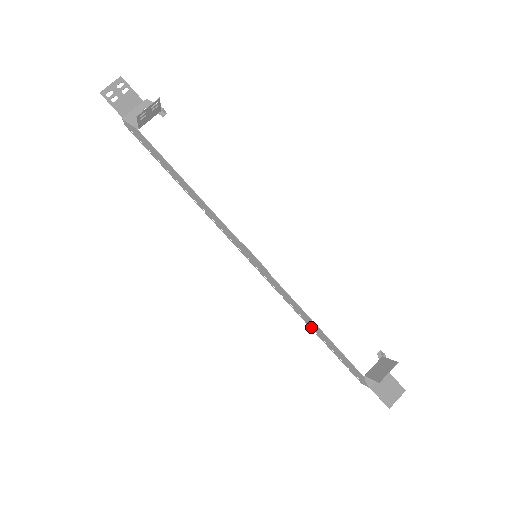
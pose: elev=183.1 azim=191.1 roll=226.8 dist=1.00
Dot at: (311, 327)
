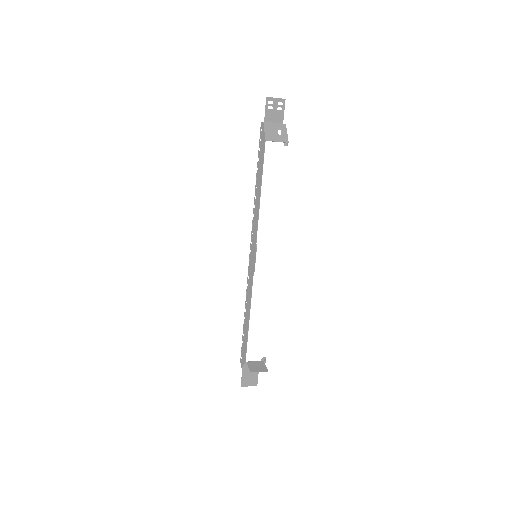
Dot at: (245, 313)
